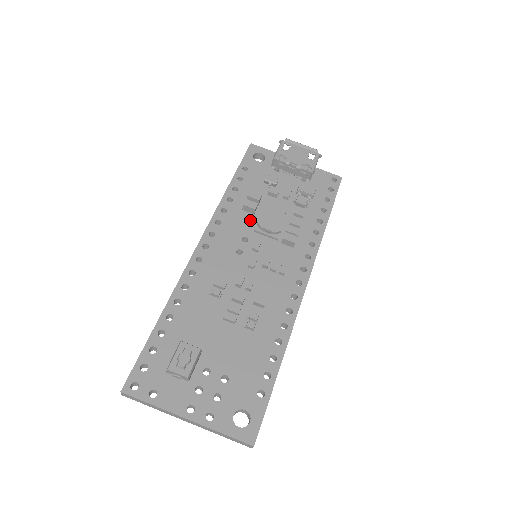
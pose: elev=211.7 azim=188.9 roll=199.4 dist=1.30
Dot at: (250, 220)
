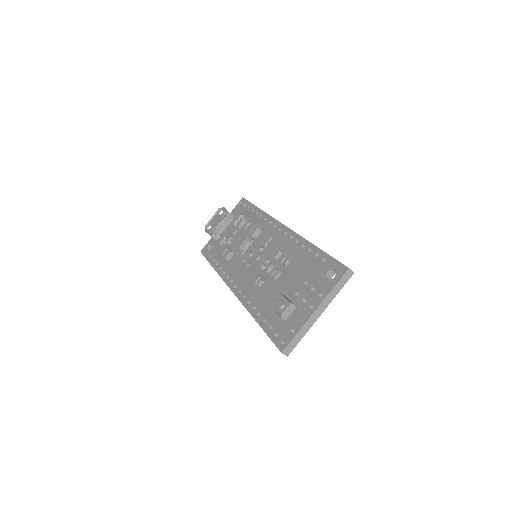
Dot at: (236, 257)
